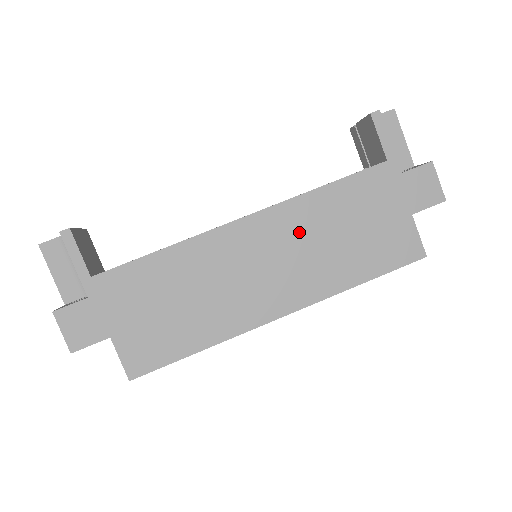
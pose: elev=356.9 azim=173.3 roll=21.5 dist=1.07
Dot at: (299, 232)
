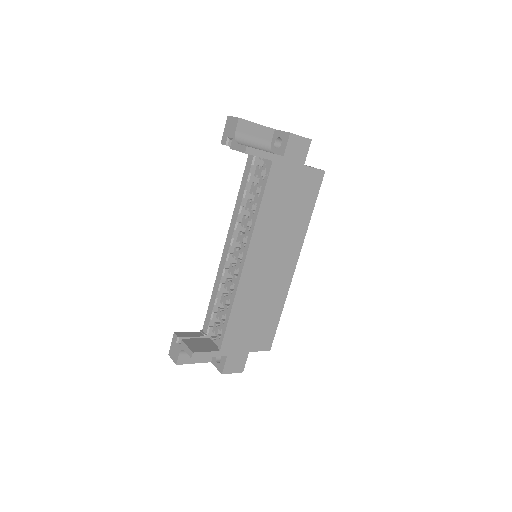
Dot at: (270, 235)
